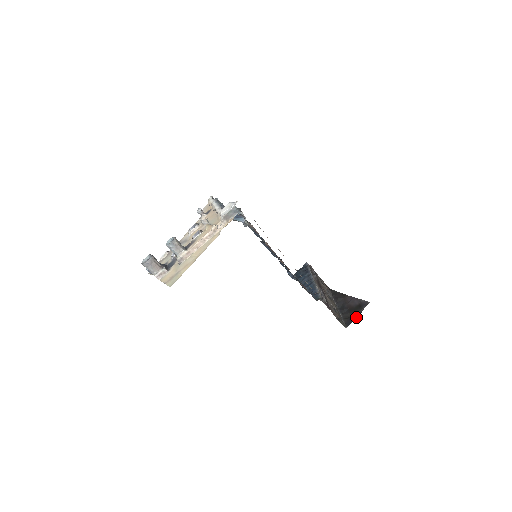
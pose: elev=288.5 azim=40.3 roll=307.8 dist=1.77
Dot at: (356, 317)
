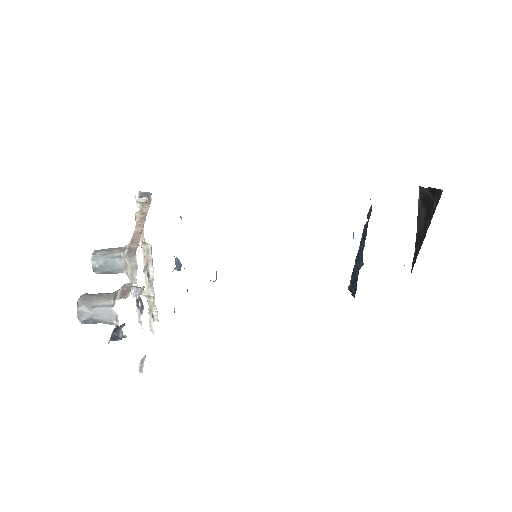
Dot at: (432, 189)
